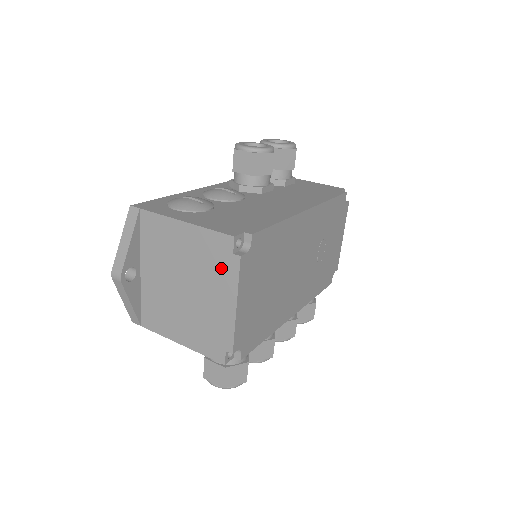
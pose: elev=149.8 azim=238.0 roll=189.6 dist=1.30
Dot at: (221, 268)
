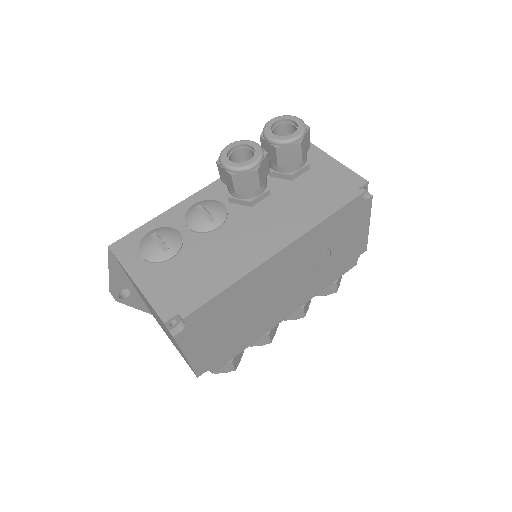
Dot at: (168, 332)
